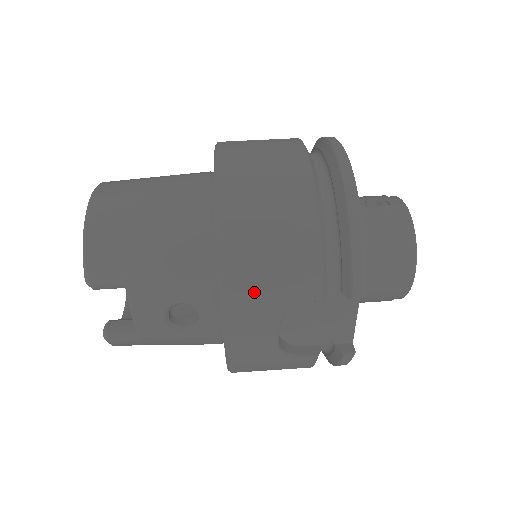
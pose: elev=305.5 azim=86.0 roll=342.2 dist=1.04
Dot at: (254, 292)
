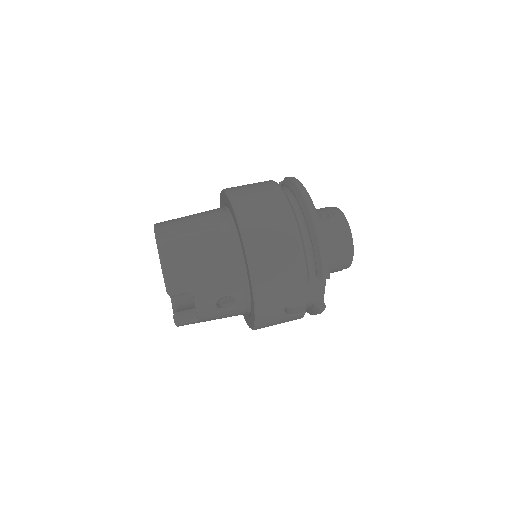
Dot at: (271, 285)
